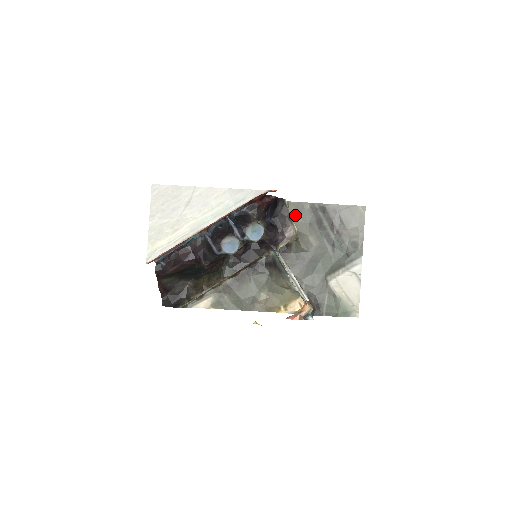
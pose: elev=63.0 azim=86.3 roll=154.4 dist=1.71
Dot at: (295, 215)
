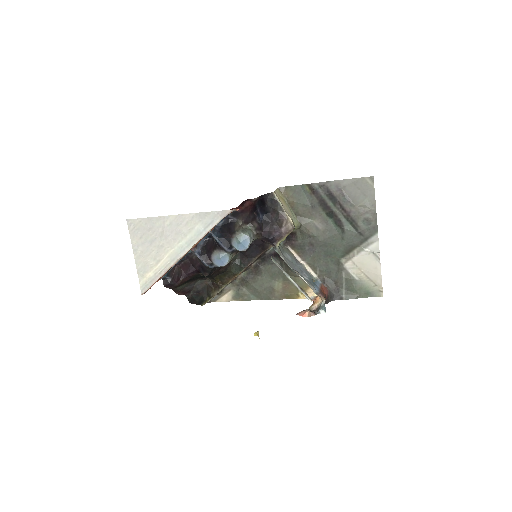
Dot at: (294, 200)
